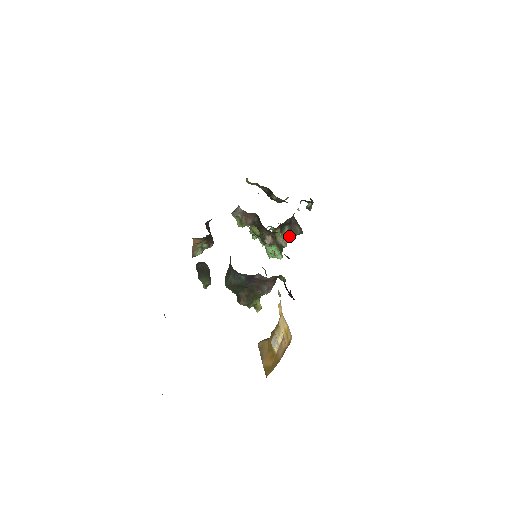
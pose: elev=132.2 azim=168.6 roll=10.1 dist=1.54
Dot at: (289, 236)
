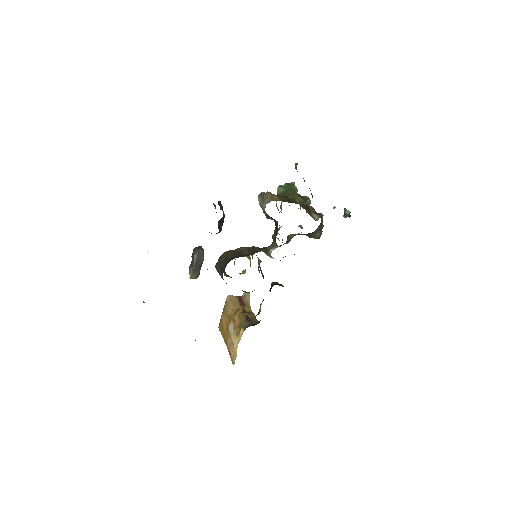
Dot at: occluded
